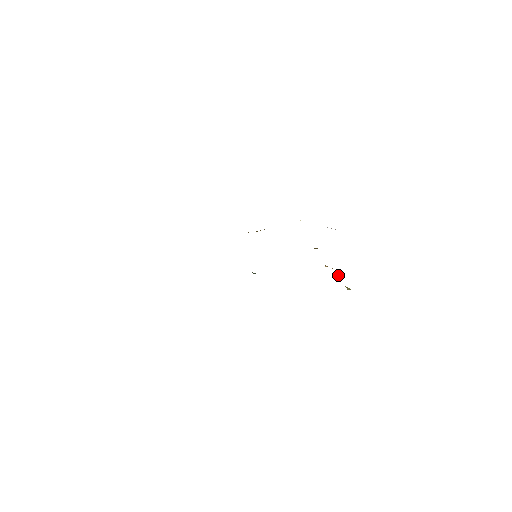
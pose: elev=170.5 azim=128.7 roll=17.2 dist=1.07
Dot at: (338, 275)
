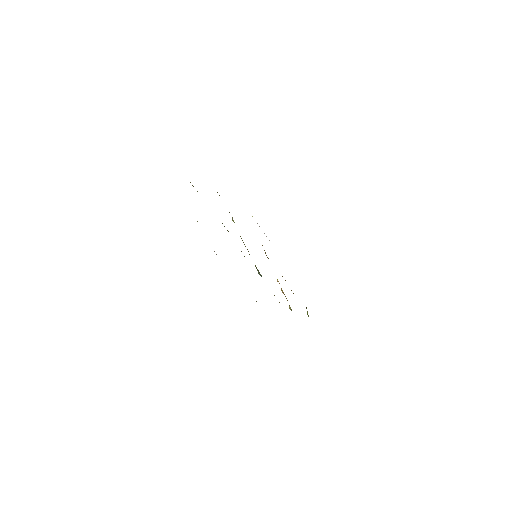
Dot at: occluded
